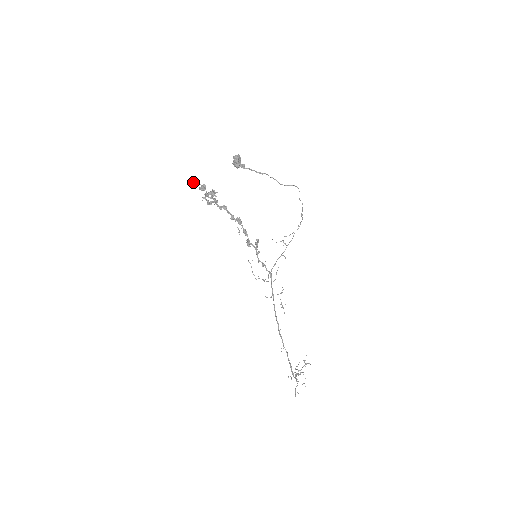
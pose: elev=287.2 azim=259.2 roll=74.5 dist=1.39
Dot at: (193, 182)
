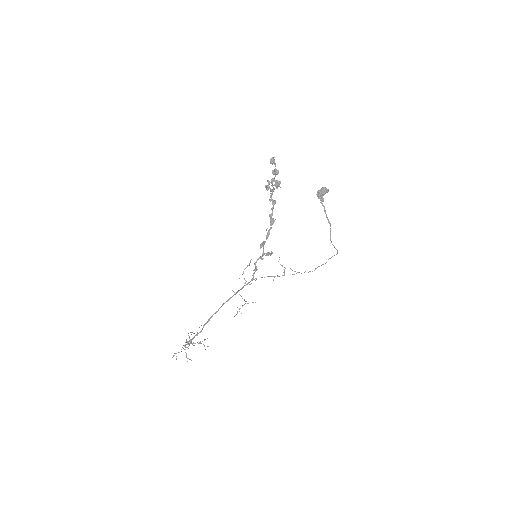
Dot at: (273, 160)
